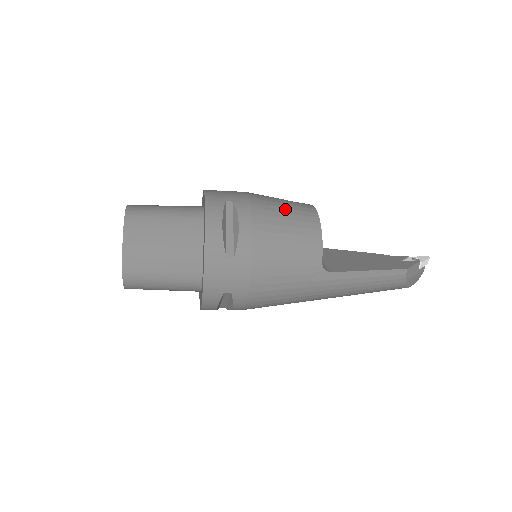
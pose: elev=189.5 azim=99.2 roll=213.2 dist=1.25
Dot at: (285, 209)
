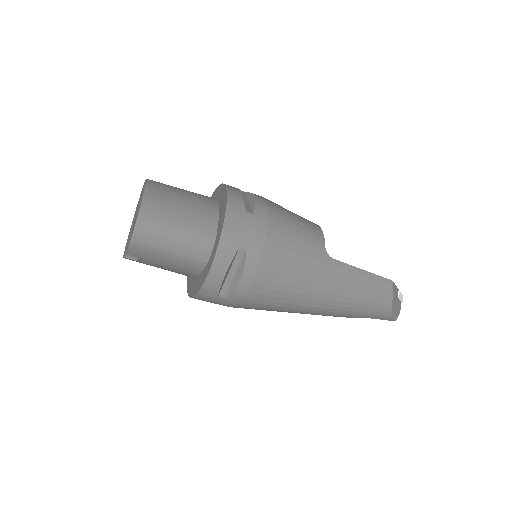
Dot at: occluded
